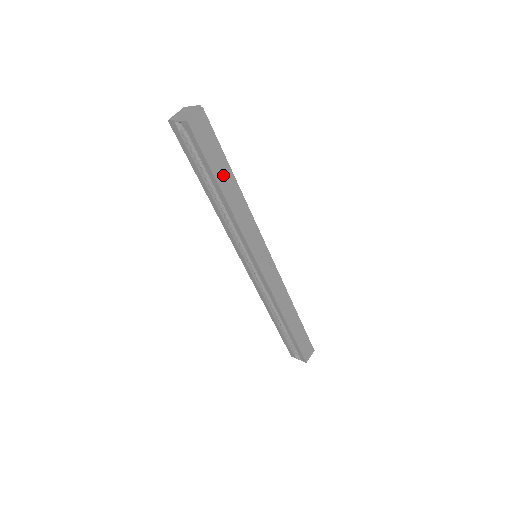
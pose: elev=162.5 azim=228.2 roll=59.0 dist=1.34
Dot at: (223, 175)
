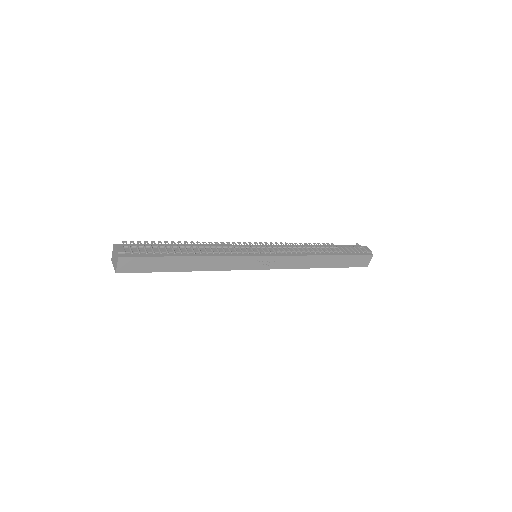
Dot at: (174, 265)
